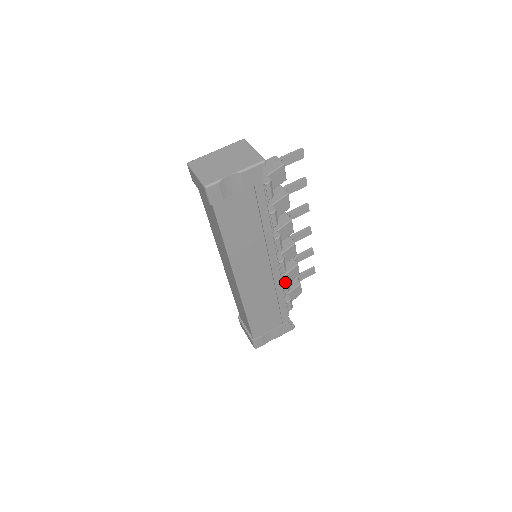
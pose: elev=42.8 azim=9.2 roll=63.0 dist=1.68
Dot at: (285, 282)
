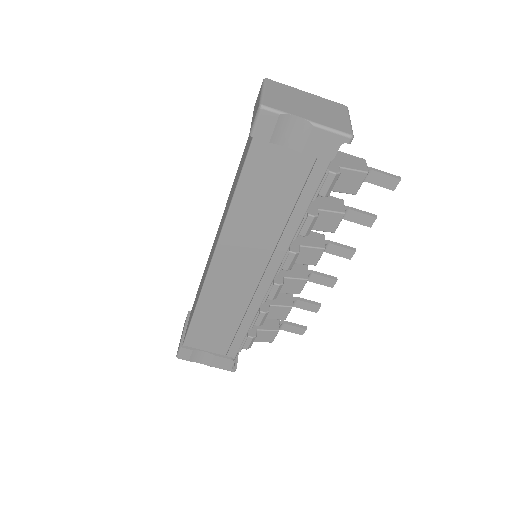
Dot at: (263, 312)
